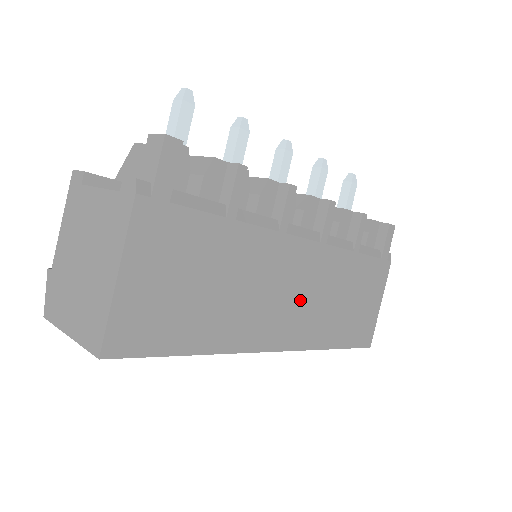
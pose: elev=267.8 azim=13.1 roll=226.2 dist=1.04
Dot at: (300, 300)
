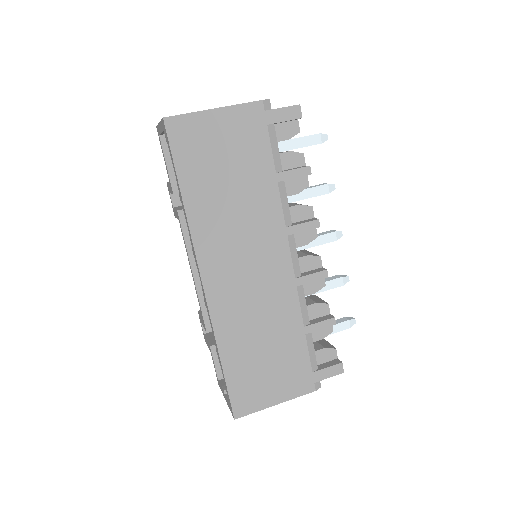
Dot at: (247, 284)
